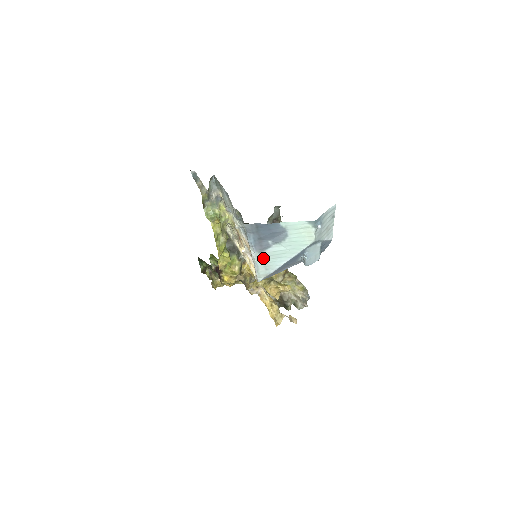
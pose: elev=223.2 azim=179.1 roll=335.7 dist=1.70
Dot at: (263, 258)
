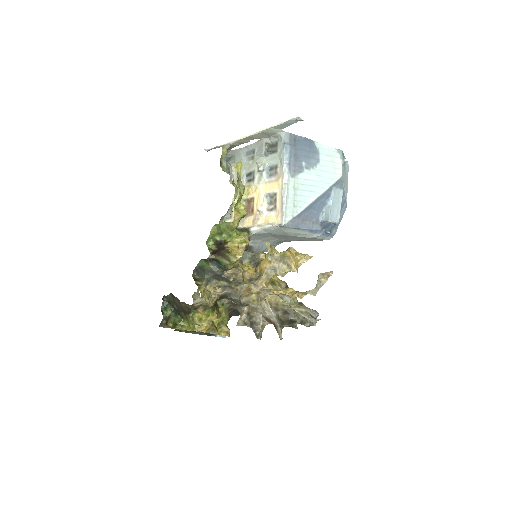
Dot at: (294, 186)
